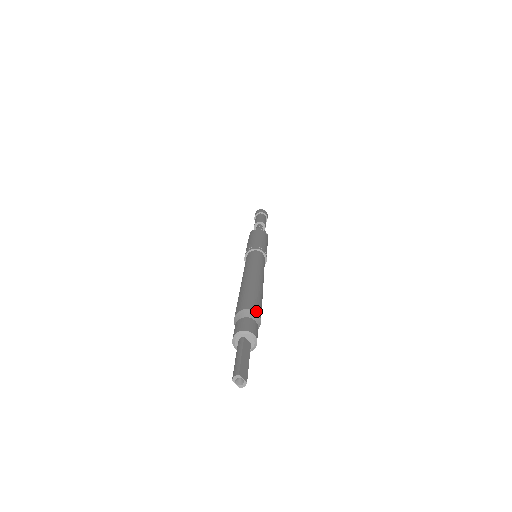
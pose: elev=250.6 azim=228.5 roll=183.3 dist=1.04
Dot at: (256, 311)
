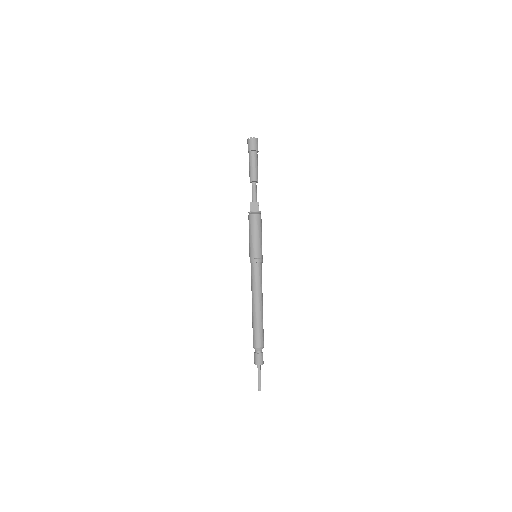
Dot at: occluded
